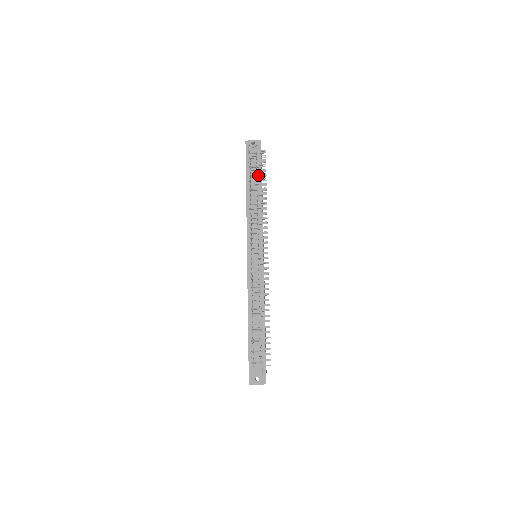
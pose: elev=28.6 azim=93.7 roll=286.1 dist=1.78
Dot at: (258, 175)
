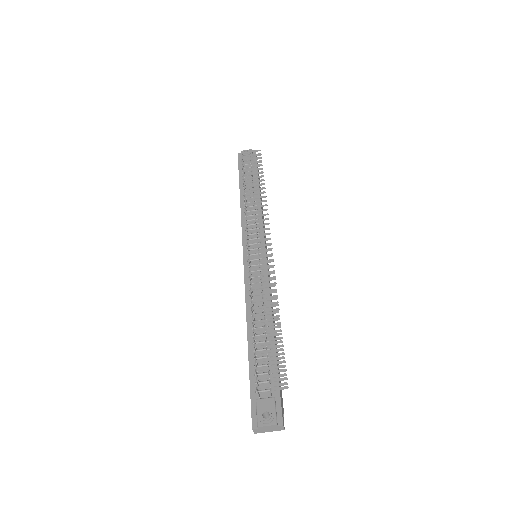
Dot at: occluded
